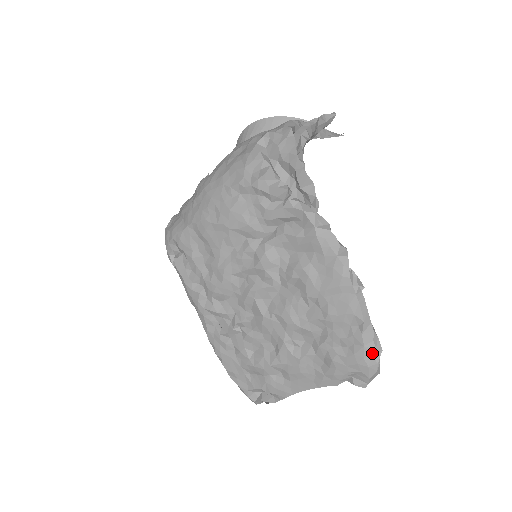
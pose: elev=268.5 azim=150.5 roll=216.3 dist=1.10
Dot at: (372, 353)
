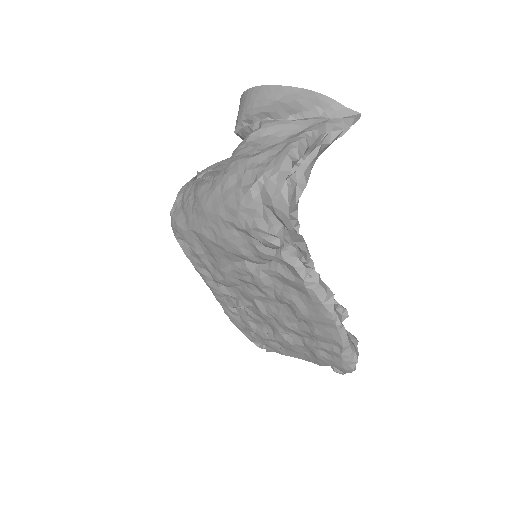
Dot at: (349, 364)
